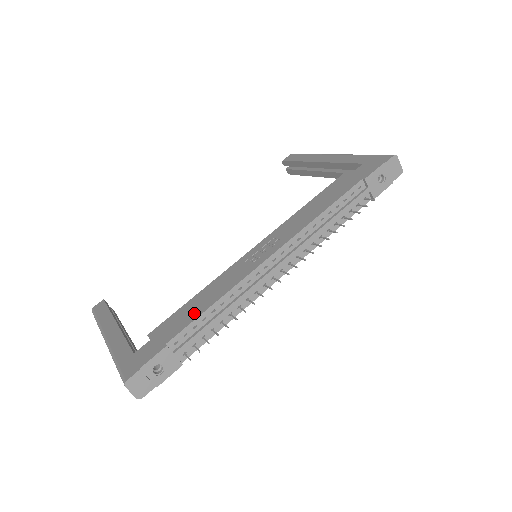
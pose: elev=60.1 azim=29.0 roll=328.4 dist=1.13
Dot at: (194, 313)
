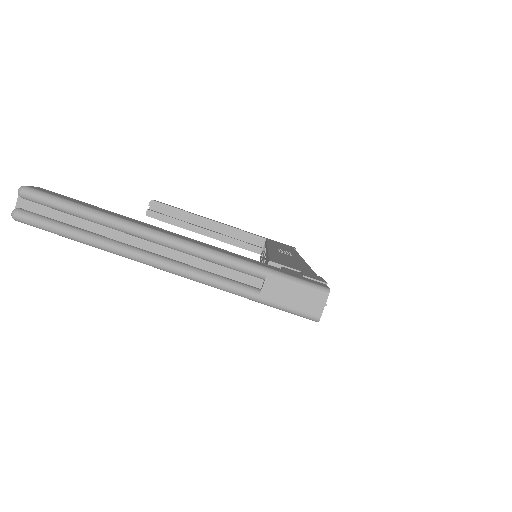
Dot at: (301, 265)
